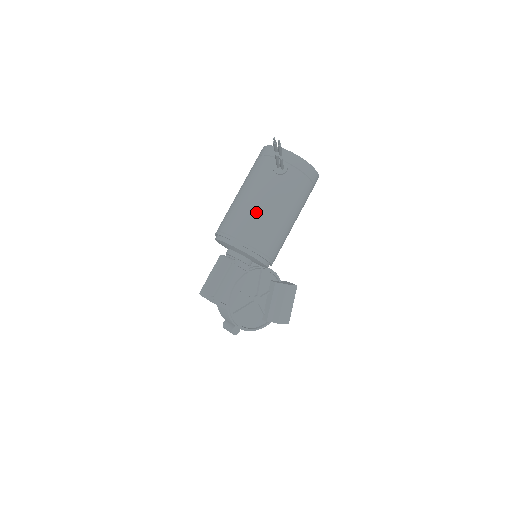
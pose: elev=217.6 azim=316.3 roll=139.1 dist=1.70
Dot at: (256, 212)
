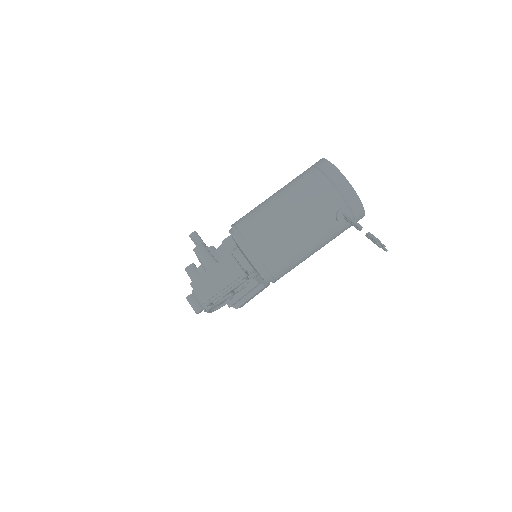
Dot at: (297, 249)
